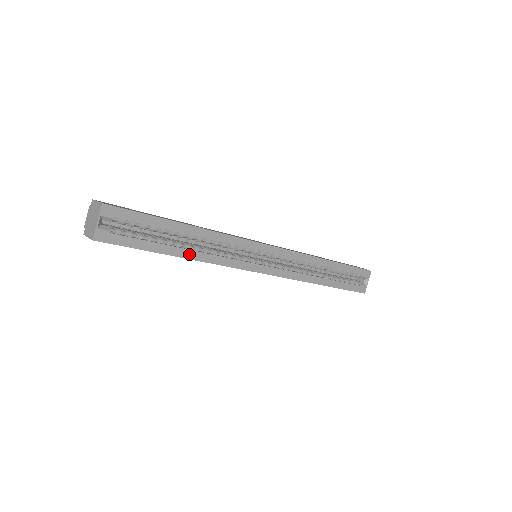
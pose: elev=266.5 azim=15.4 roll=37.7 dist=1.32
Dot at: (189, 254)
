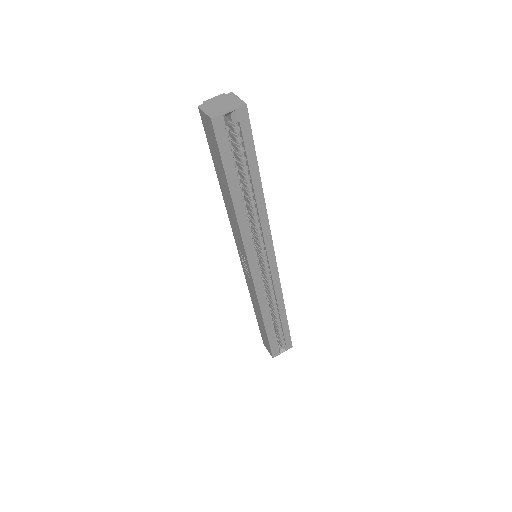
Dot at: (238, 205)
